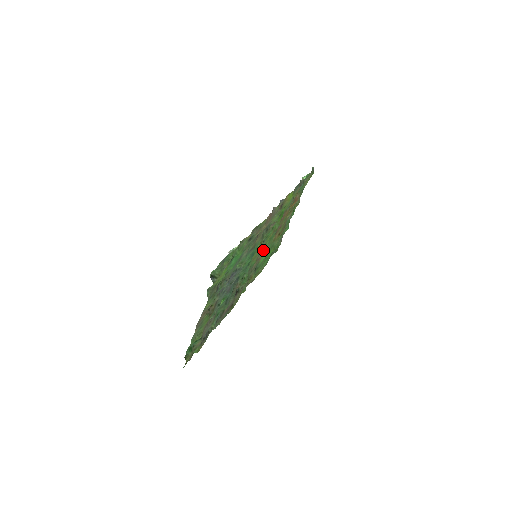
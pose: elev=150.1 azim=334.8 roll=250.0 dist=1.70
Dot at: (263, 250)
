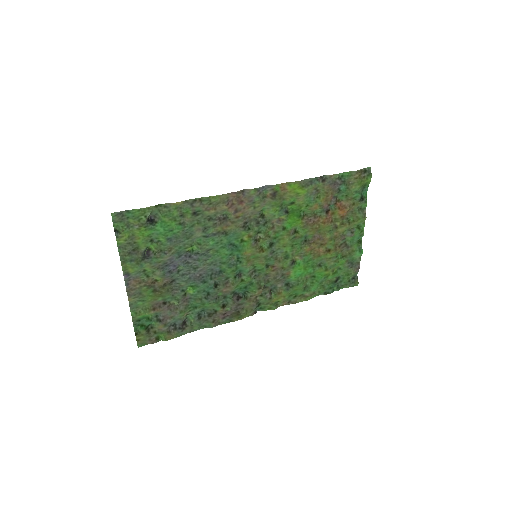
Dot at: (283, 258)
